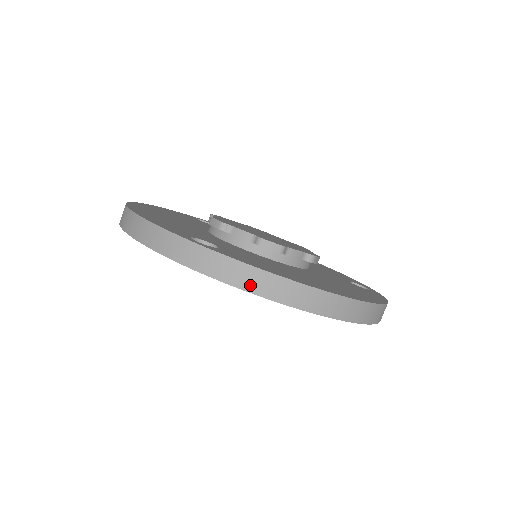
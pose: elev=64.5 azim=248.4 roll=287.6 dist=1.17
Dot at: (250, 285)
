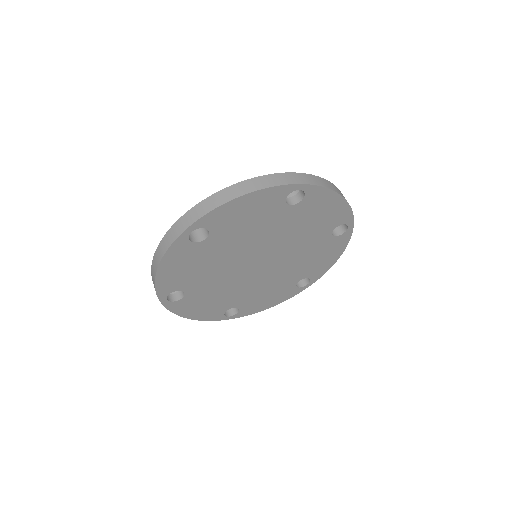
Dot at: (225, 199)
